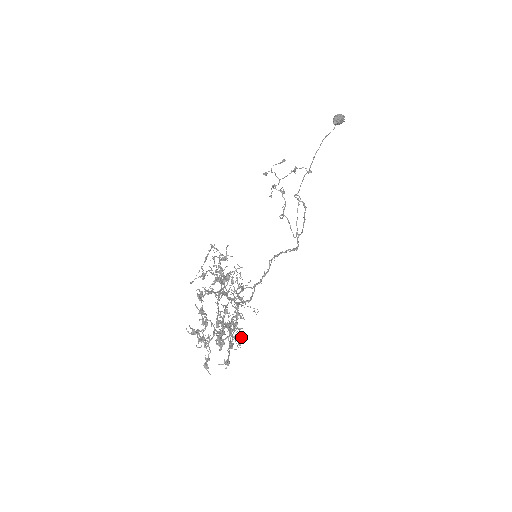
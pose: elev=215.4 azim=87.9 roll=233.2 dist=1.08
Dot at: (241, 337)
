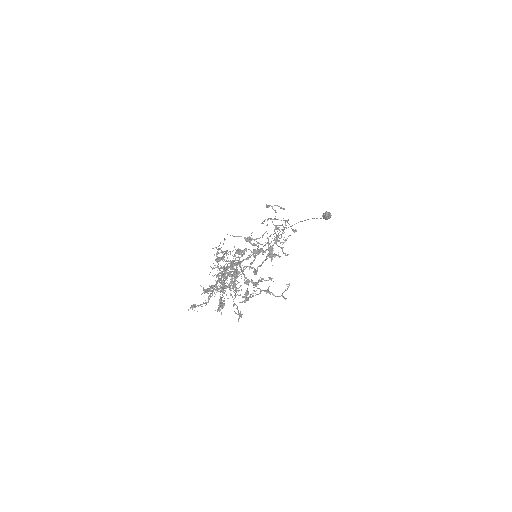
Dot at: occluded
